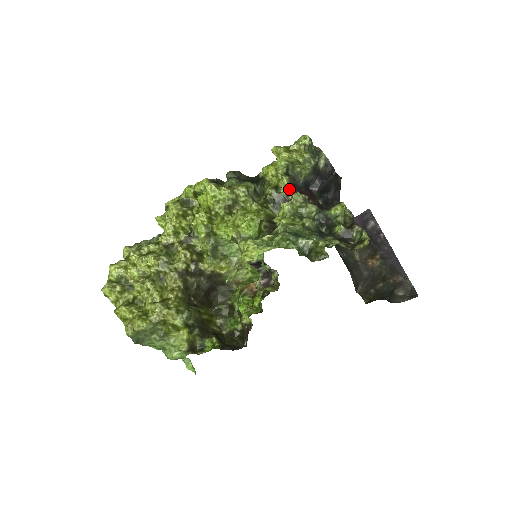
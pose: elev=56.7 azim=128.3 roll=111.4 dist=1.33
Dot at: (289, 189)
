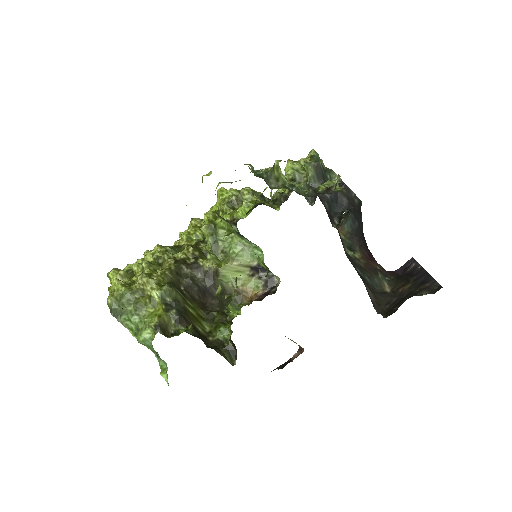
Dot at: occluded
